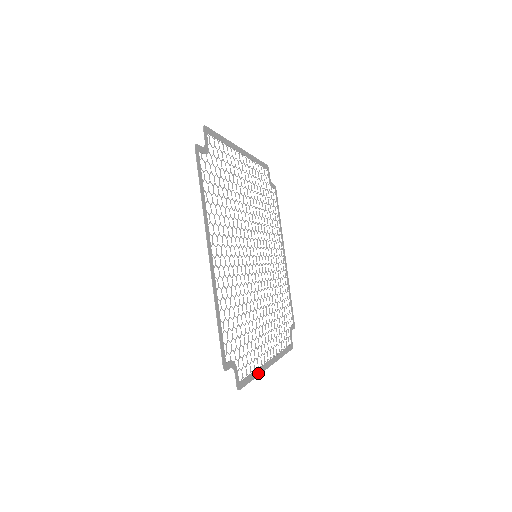
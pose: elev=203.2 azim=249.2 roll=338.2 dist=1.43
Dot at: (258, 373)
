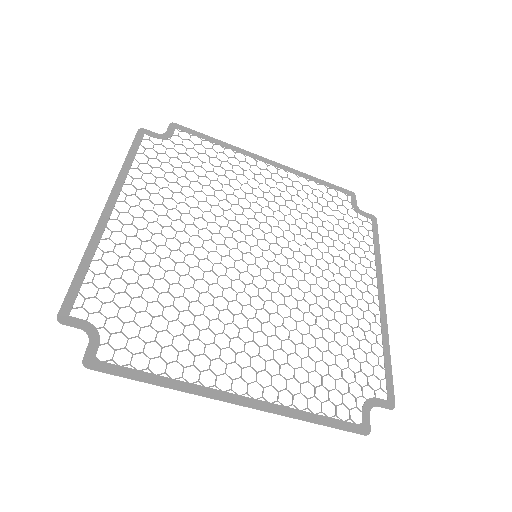
Dot at: (176, 386)
